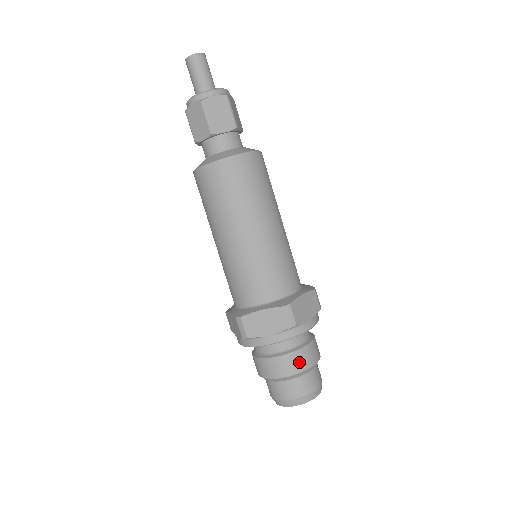
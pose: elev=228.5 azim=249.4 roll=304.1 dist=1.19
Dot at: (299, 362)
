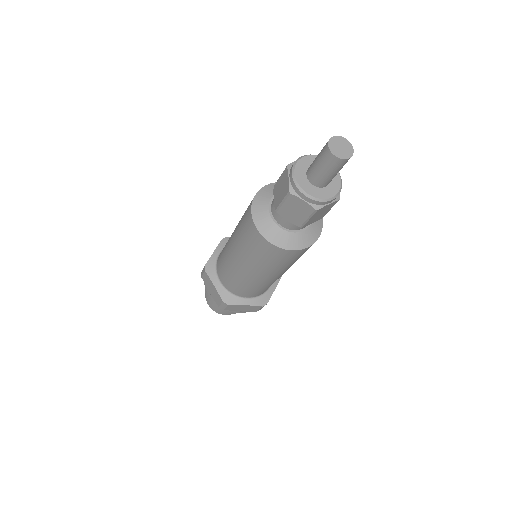
Dot at: occluded
